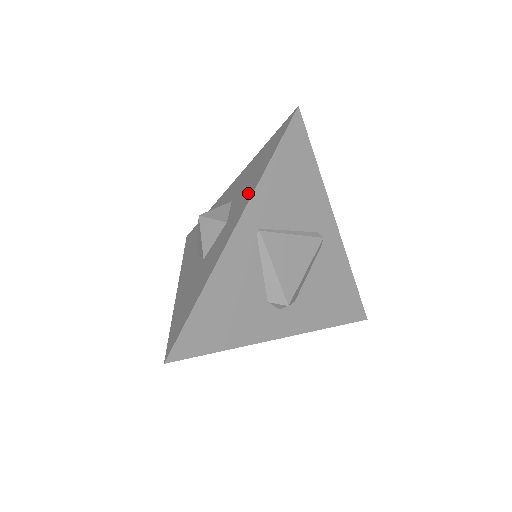
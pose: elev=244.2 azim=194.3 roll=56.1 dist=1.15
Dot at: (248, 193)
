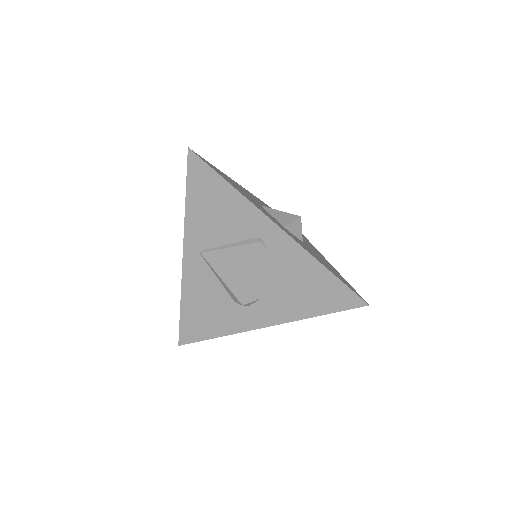
Dot at: occluded
